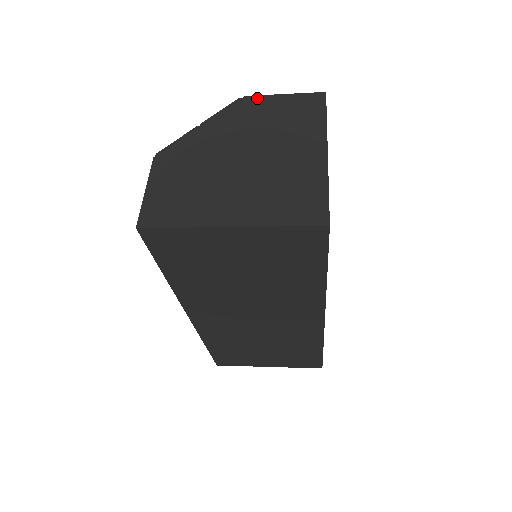
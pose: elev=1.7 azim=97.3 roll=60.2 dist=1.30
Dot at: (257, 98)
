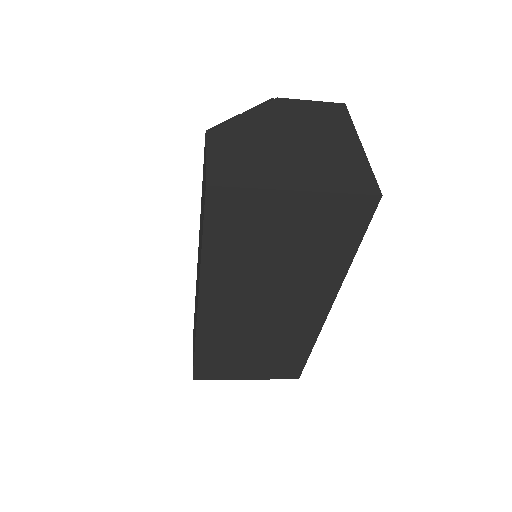
Dot at: (288, 100)
